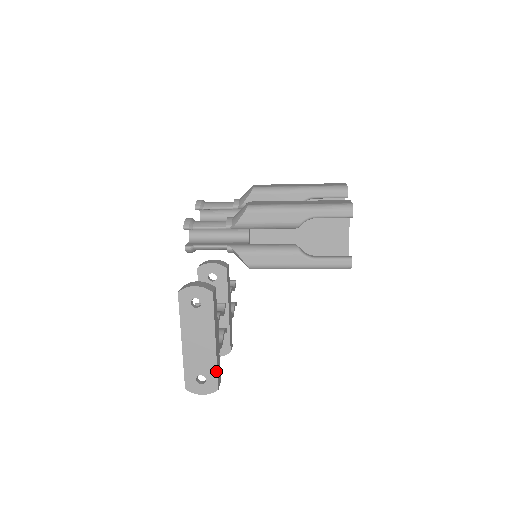
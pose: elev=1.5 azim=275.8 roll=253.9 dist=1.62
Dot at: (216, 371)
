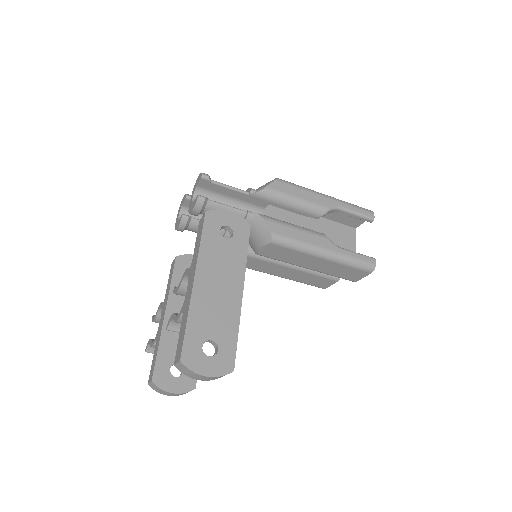
Dot at: (236, 337)
